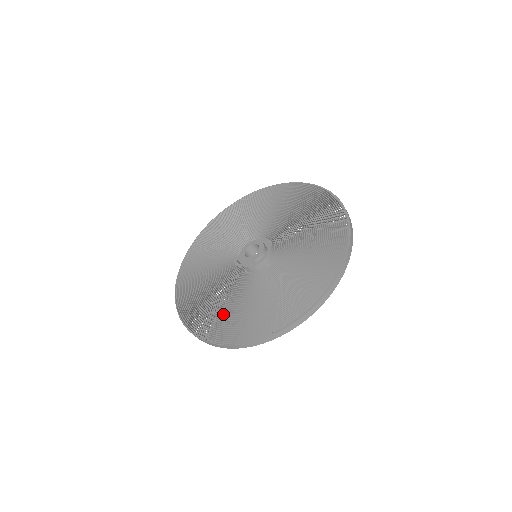
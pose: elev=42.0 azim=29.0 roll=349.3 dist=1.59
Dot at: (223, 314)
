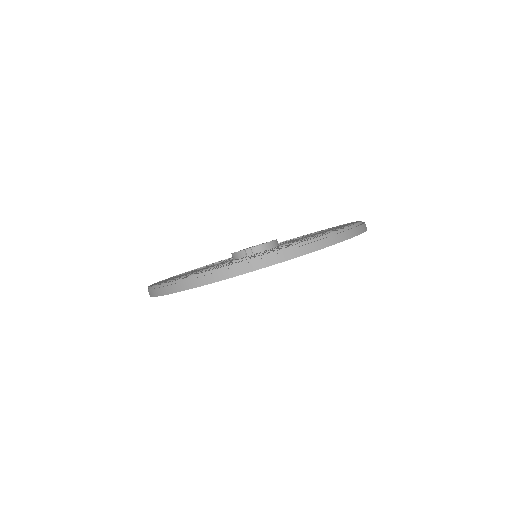
Dot at: occluded
